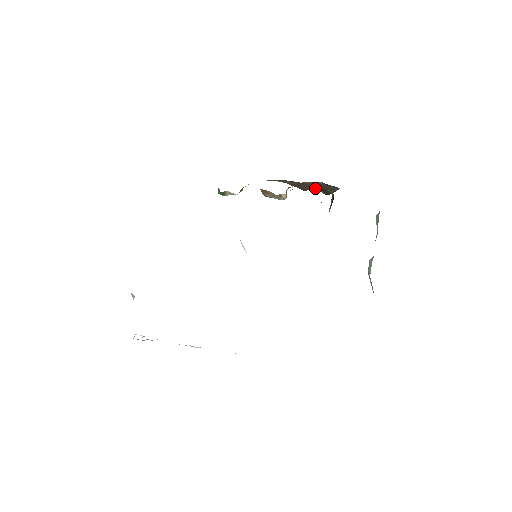
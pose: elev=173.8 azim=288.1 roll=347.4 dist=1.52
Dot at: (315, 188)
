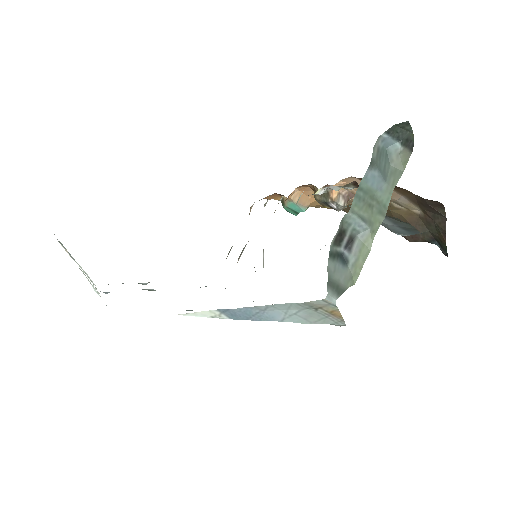
Dot at: (420, 231)
